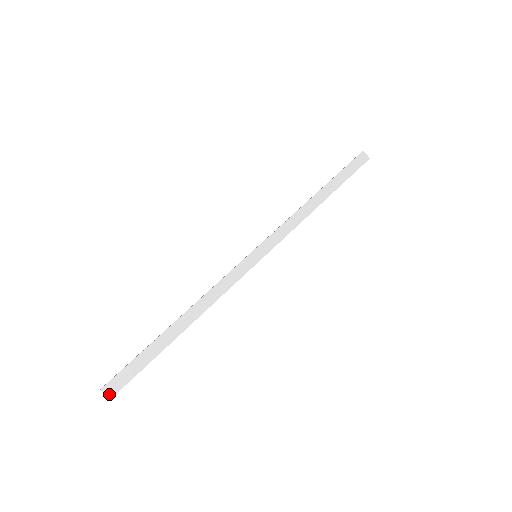
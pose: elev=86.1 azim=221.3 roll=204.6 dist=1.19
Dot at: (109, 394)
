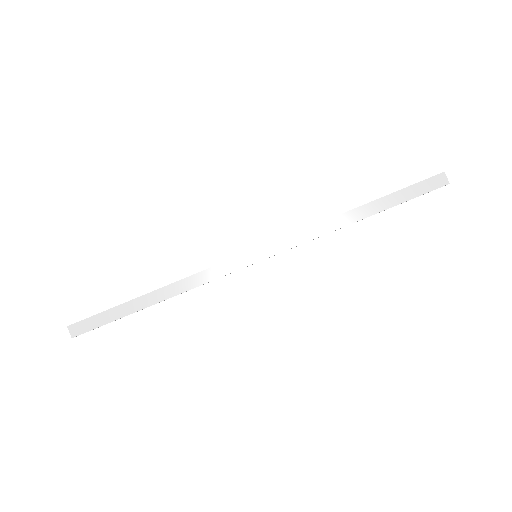
Dot at: (73, 333)
